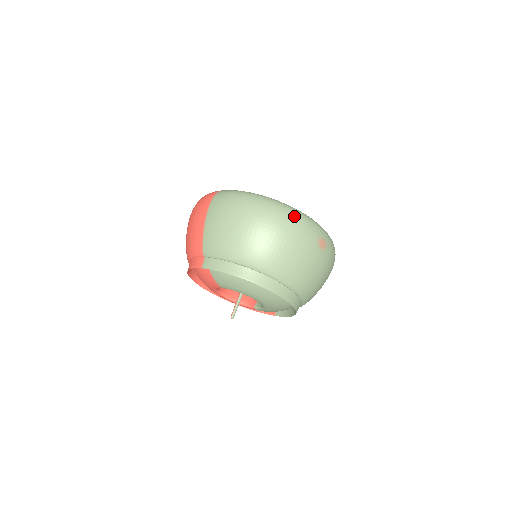
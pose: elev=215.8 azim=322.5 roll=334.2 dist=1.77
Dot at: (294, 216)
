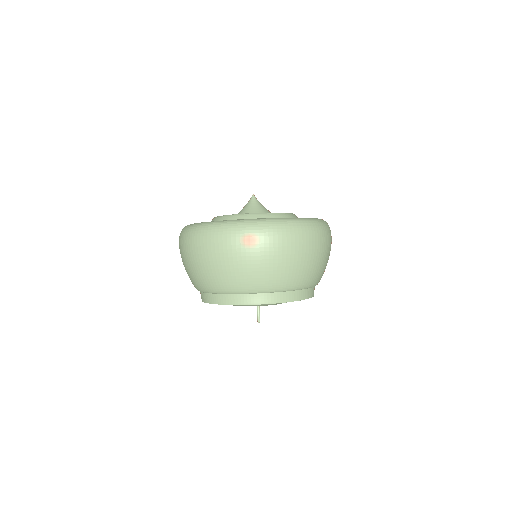
Dot at: (209, 234)
